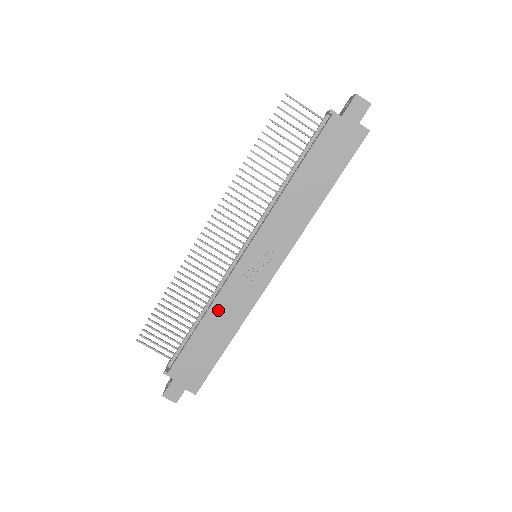
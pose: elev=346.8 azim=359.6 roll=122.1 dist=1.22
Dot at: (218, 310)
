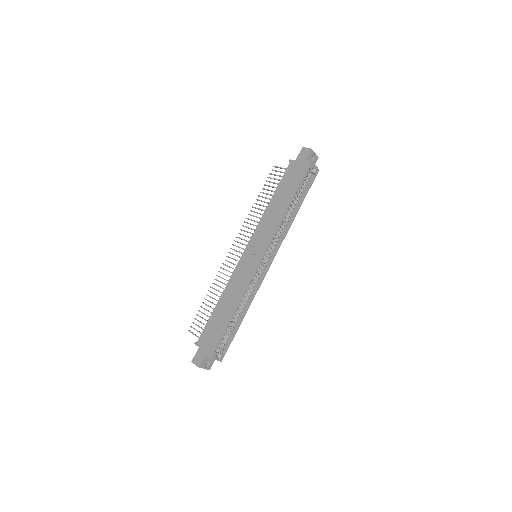
Dot at: (228, 291)
